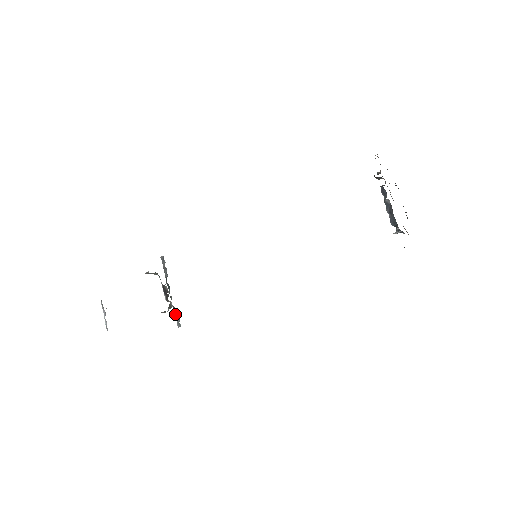
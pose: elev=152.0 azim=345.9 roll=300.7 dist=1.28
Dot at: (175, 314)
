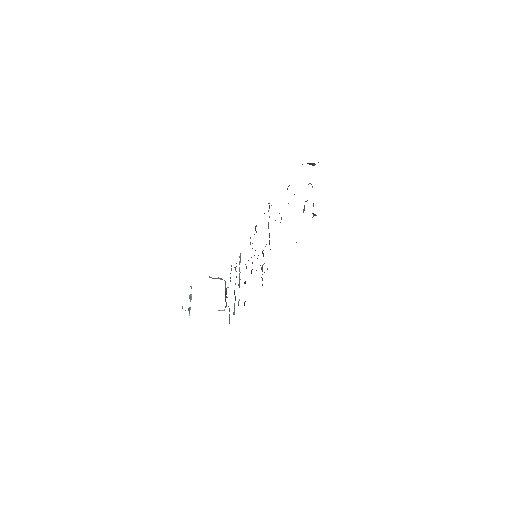
Dot at: occluded
